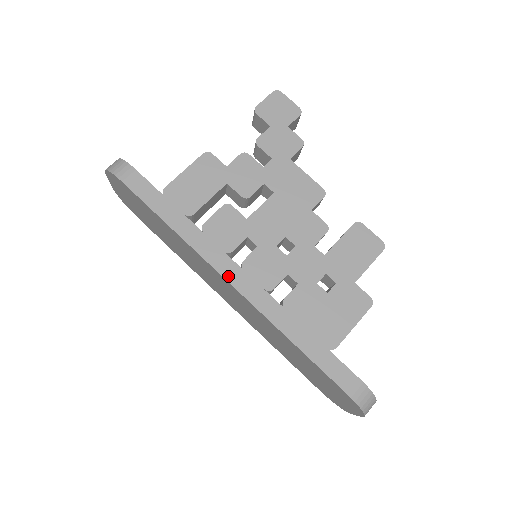
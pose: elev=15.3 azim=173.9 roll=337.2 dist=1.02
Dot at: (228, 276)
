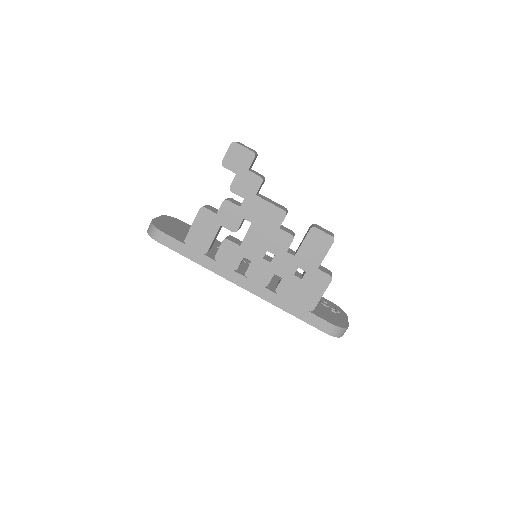
Dot at: (239, 284)
